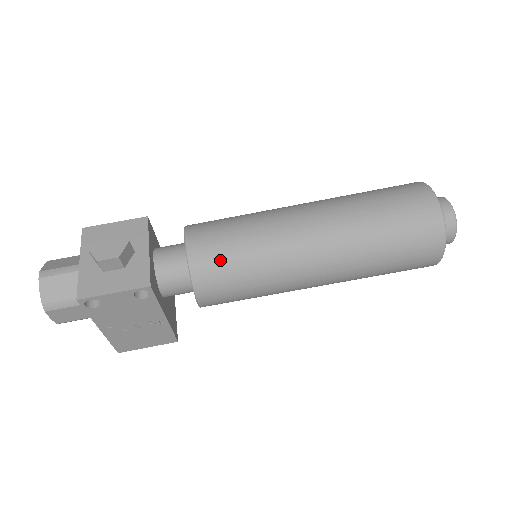
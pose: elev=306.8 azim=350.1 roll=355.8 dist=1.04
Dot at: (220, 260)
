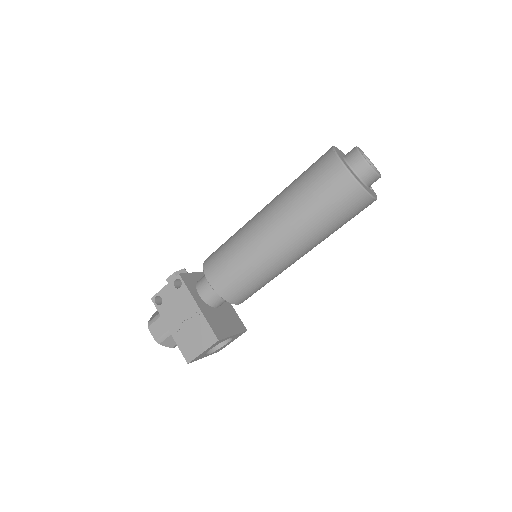
Dot at: (217, 250)
